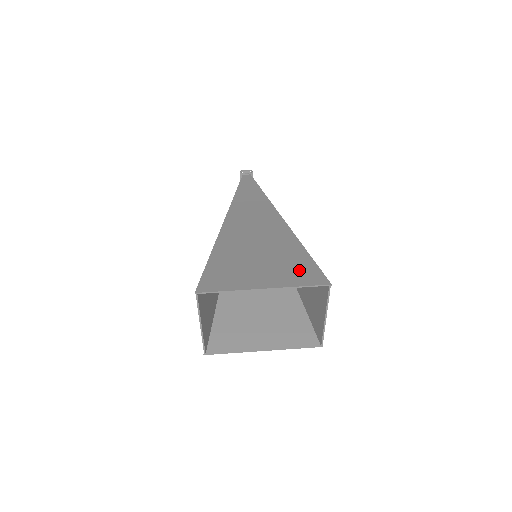
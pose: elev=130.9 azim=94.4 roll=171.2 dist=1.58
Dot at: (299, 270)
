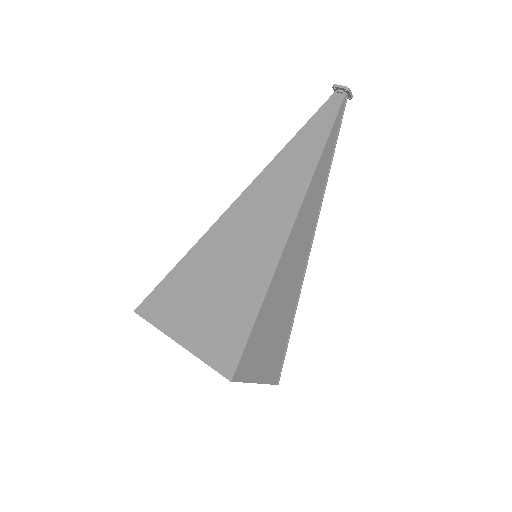
Dot at: (225, 337)
